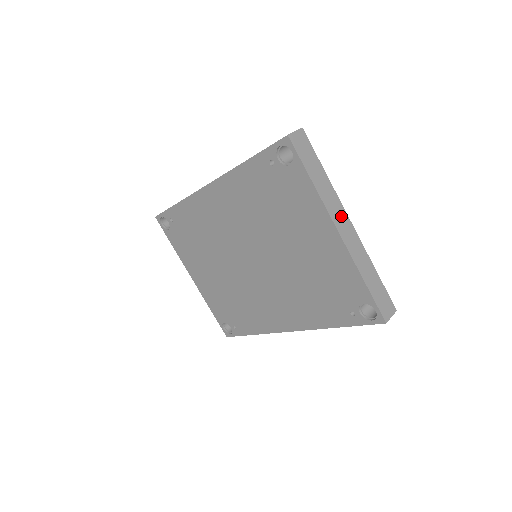
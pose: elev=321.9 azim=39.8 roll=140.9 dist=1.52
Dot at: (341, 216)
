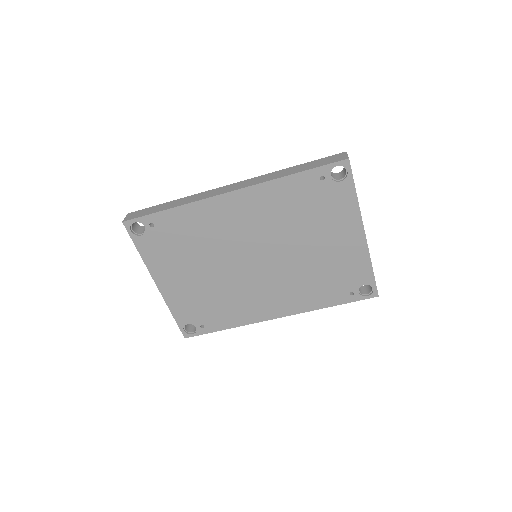
Dot at: occluded
